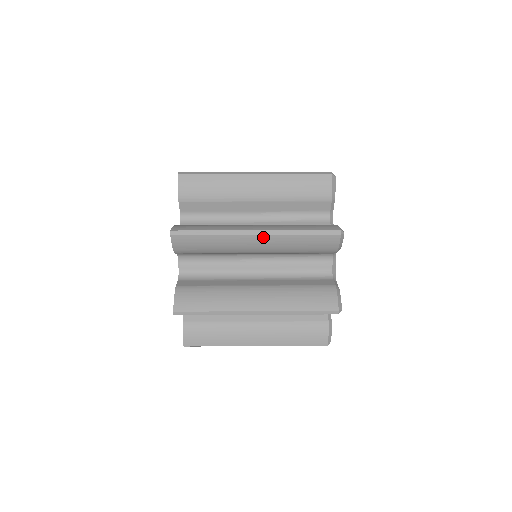
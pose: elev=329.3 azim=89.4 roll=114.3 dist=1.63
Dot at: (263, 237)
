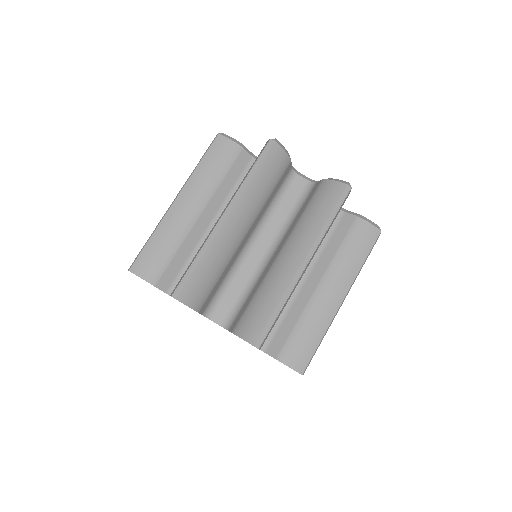
Dot at: occluded
